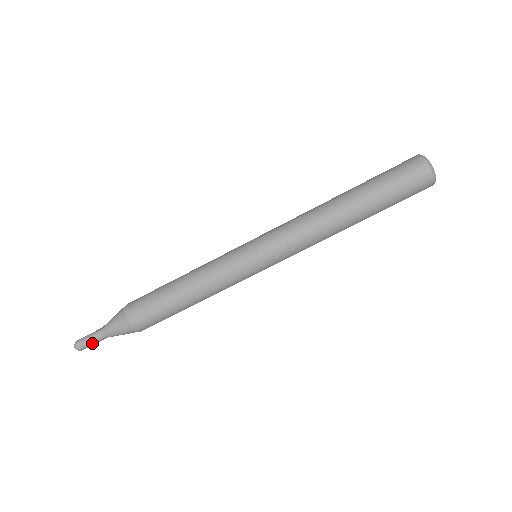
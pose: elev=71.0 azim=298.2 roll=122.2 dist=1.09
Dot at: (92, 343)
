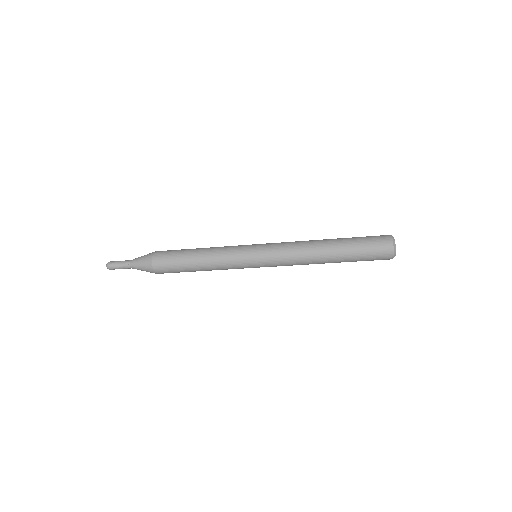
Dot at: (122, 268)
